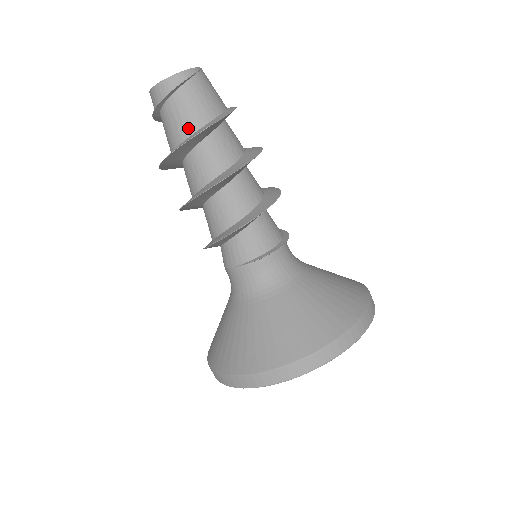
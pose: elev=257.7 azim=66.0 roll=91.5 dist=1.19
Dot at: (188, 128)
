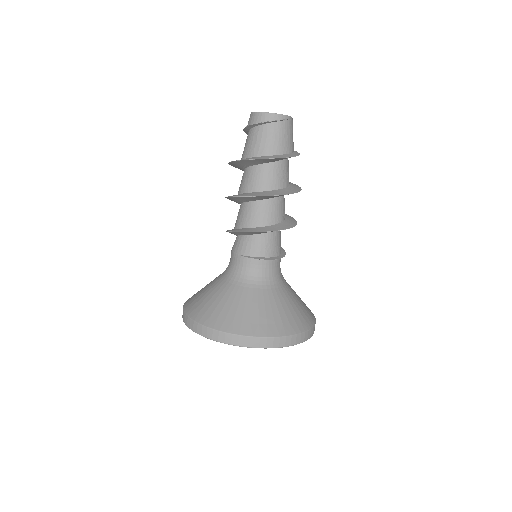
Dot at: (261, 151)
